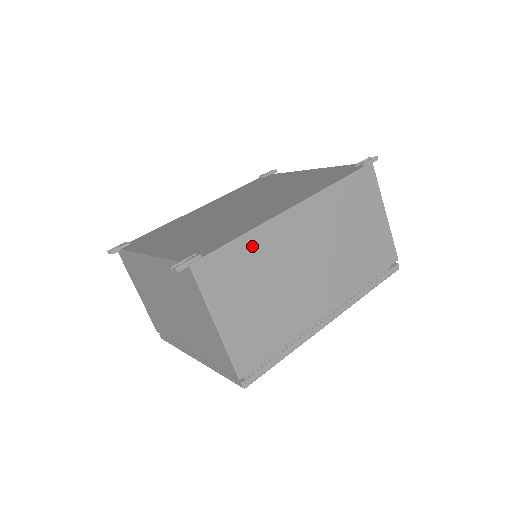
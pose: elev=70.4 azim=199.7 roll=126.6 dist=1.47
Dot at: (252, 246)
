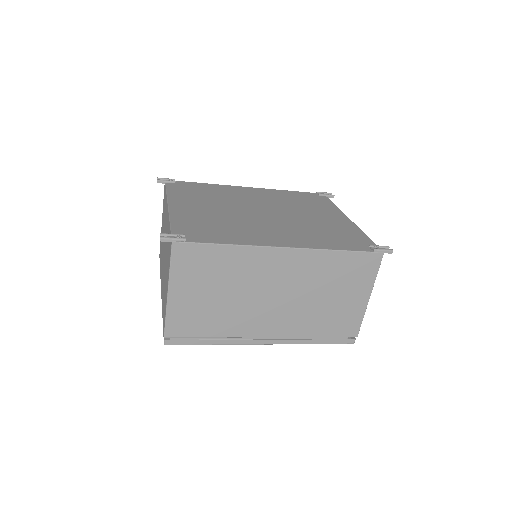
Dot at: (231, 256)
